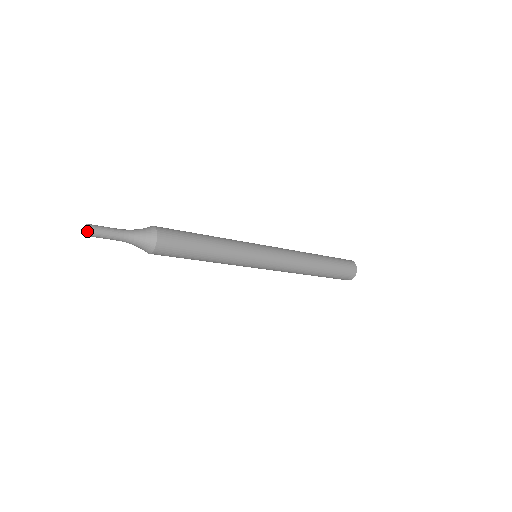
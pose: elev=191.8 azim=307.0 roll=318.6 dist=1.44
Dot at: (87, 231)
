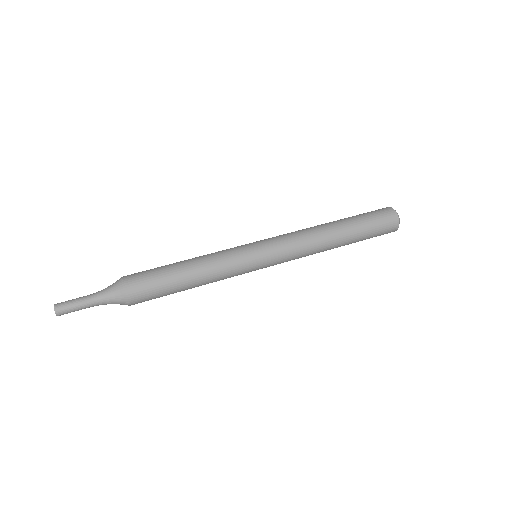
Dot at: (55, 312)
